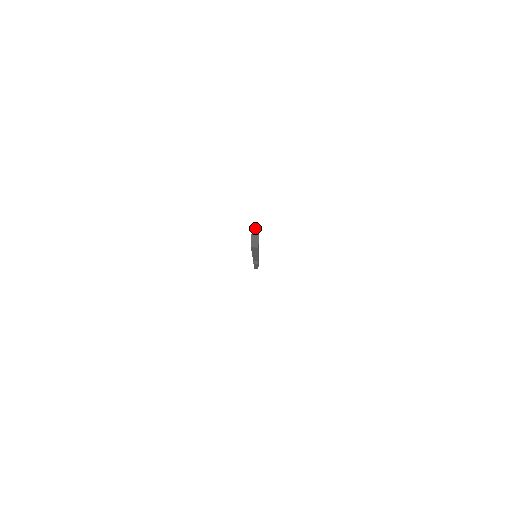
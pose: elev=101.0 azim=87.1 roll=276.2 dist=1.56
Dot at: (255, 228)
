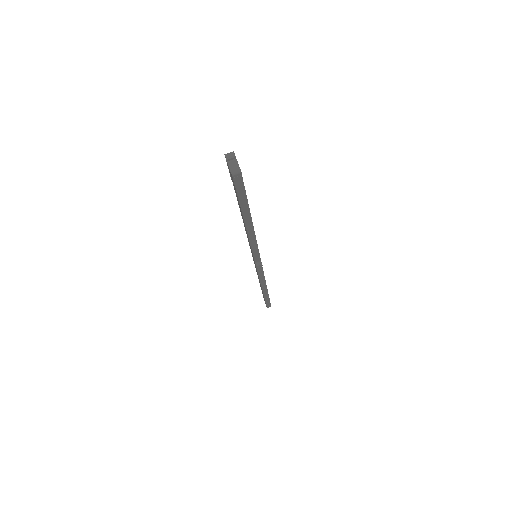
Dot at: (228, 153)
